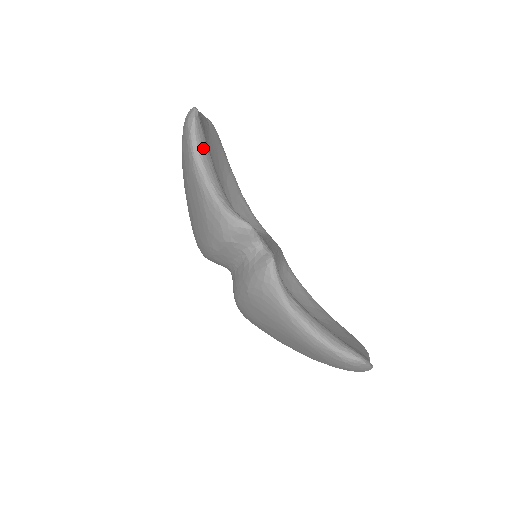
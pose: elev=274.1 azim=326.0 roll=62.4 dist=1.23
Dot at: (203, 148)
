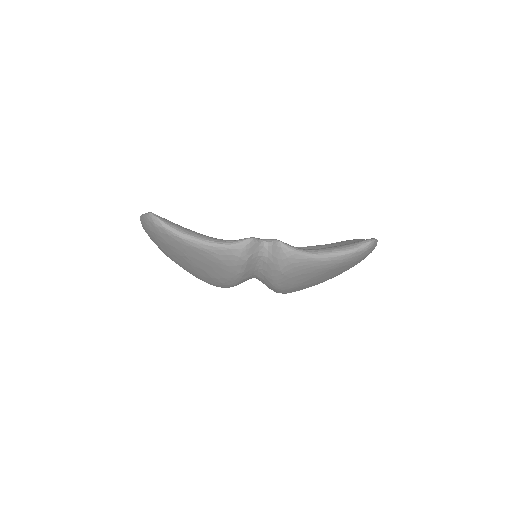
Dot at: (180, 228)
